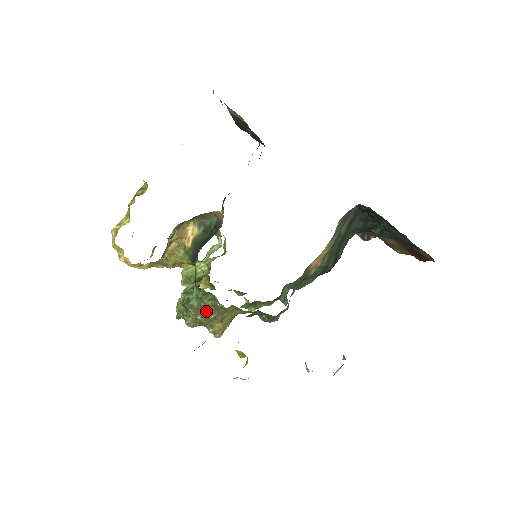
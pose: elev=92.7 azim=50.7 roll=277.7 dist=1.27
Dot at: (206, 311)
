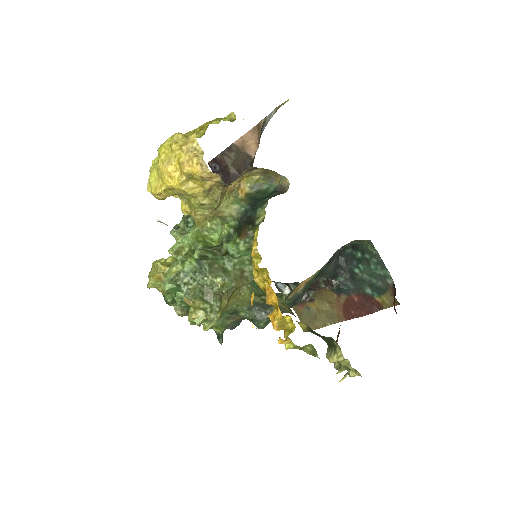
Dot at: (231, 274)
